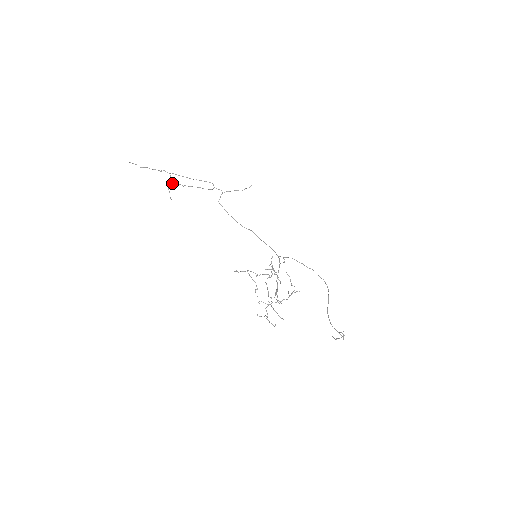
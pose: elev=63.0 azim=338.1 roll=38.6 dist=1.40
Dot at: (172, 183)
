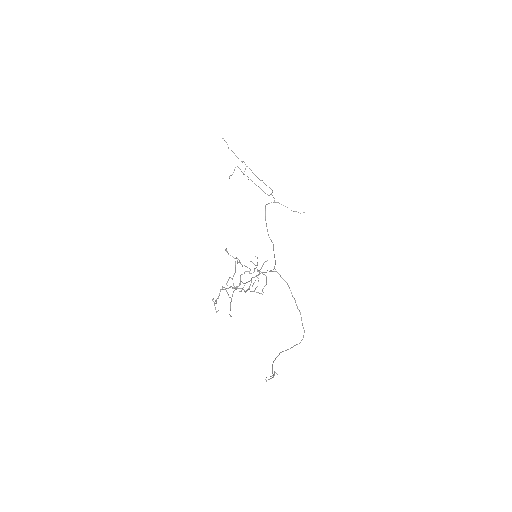
Dot at: occluded
